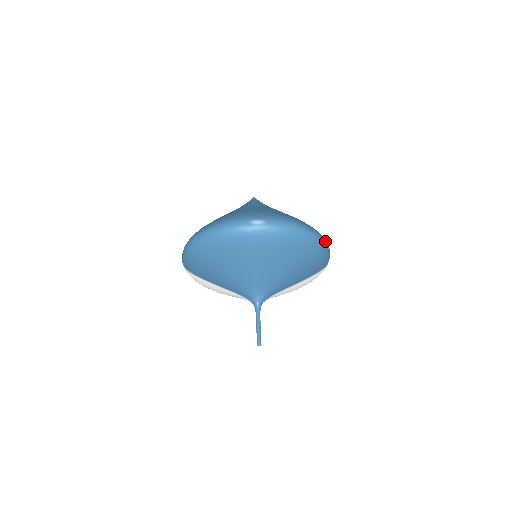
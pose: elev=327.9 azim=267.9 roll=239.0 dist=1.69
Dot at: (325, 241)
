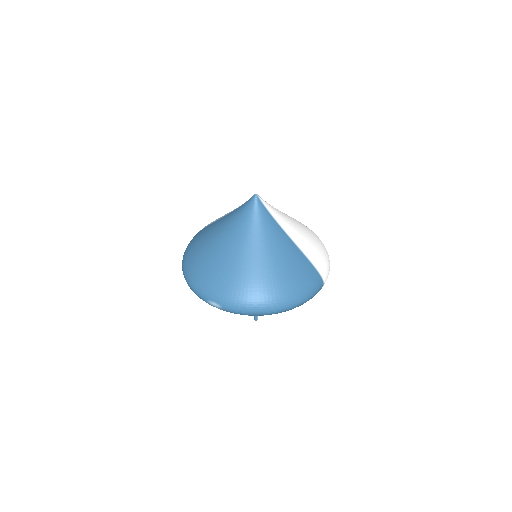
Dot at: (298, 303)
